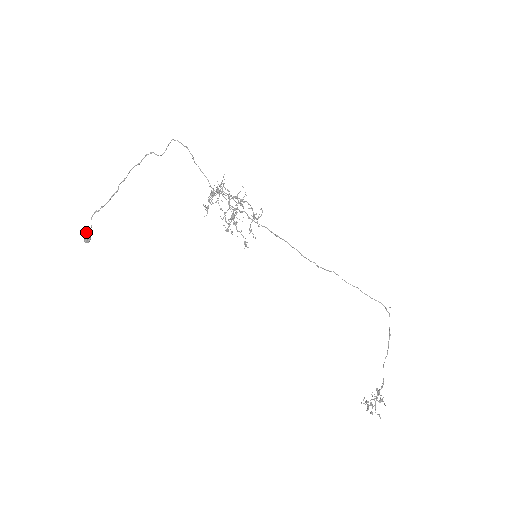
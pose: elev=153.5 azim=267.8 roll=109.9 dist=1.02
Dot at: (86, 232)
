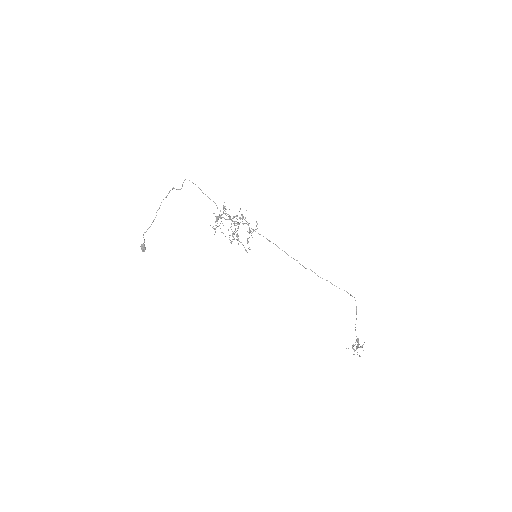
Dot at: (142, 246)
